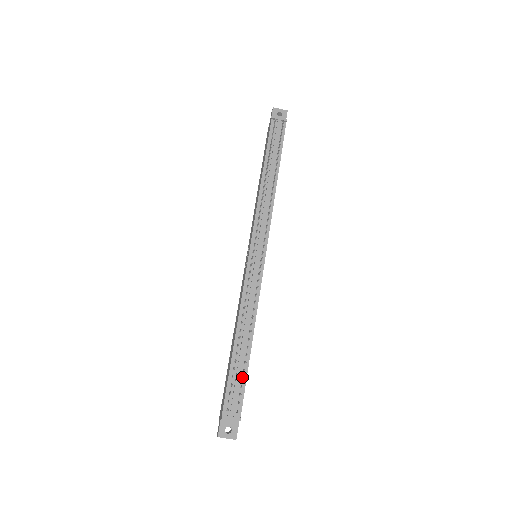
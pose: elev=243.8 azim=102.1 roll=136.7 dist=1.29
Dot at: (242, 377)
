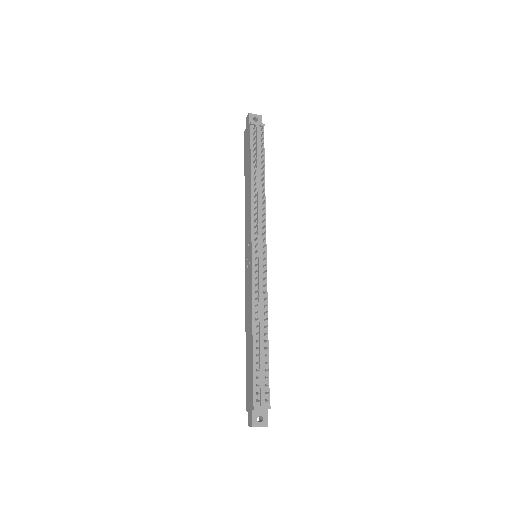
Dot at: (265, 369)
